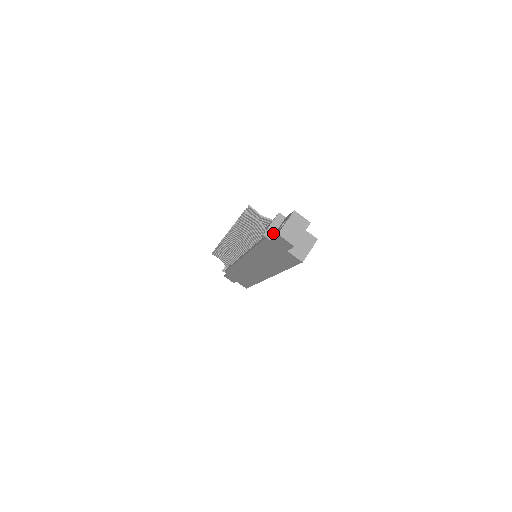
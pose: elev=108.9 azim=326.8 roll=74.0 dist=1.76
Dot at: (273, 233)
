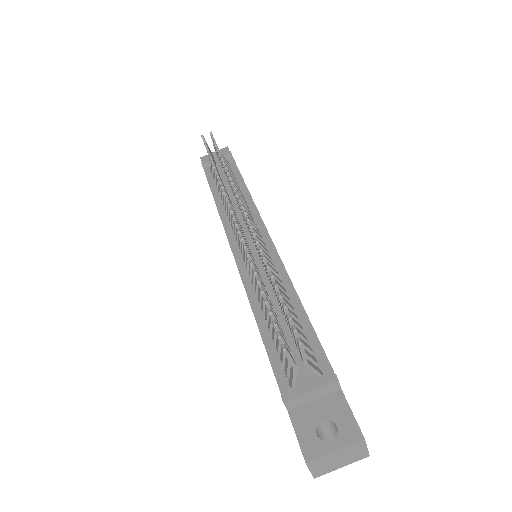
Dot at: (301, 404)
